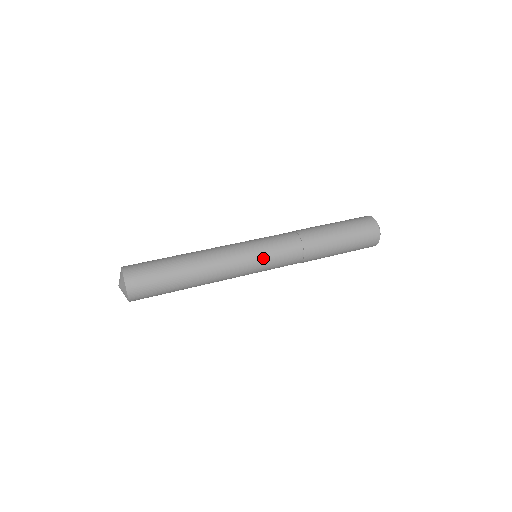
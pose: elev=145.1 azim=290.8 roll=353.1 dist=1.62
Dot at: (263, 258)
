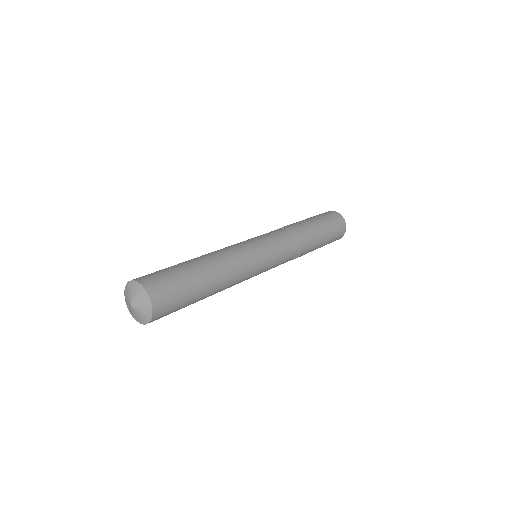
Dot at: (265, 244)
